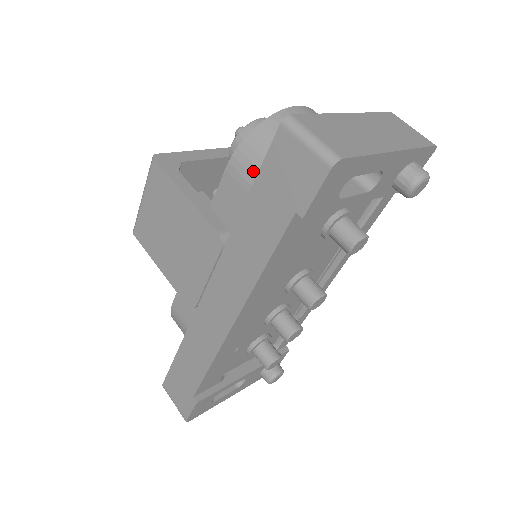
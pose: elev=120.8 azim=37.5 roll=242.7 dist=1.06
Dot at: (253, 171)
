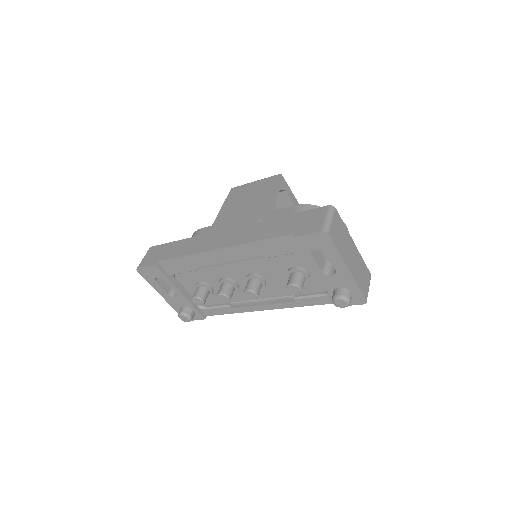
Dot at: occluded
